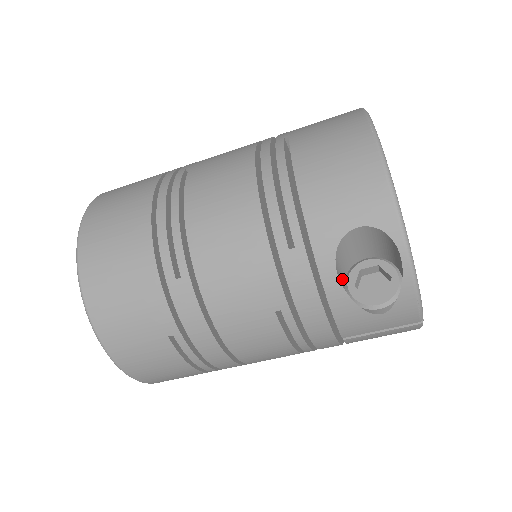
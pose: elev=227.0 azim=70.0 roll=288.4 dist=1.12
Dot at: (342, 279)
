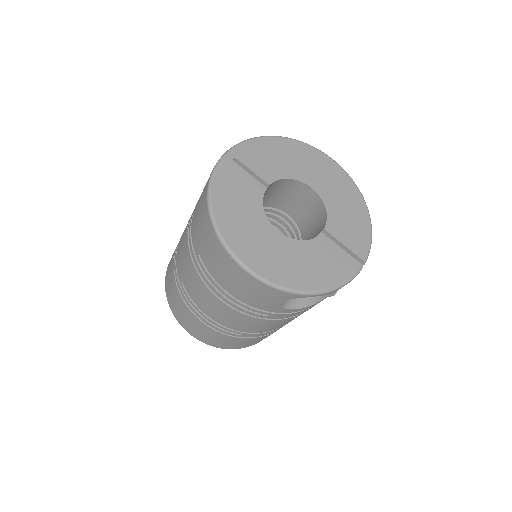
Dot at: occluded
